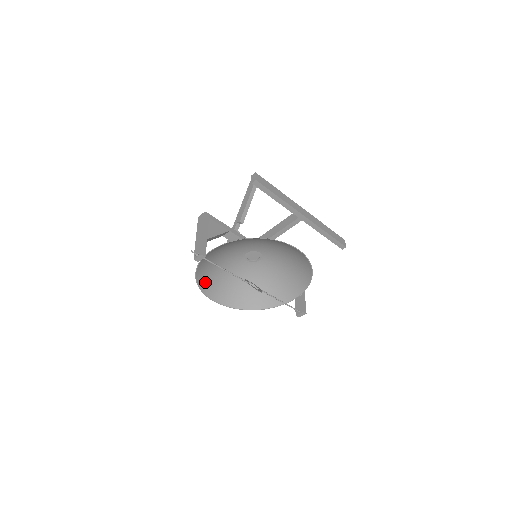
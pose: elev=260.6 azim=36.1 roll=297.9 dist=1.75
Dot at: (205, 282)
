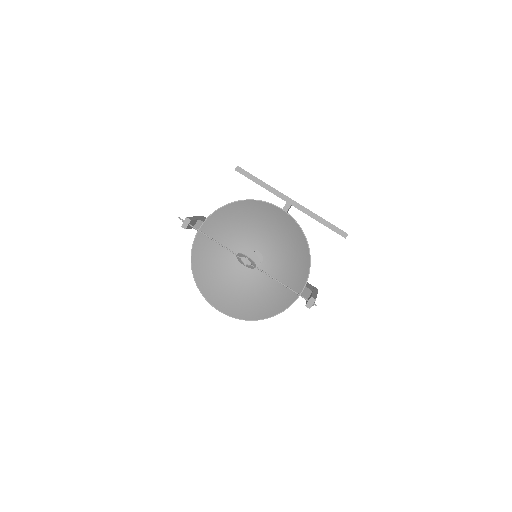
Dot at: (204, 283)
